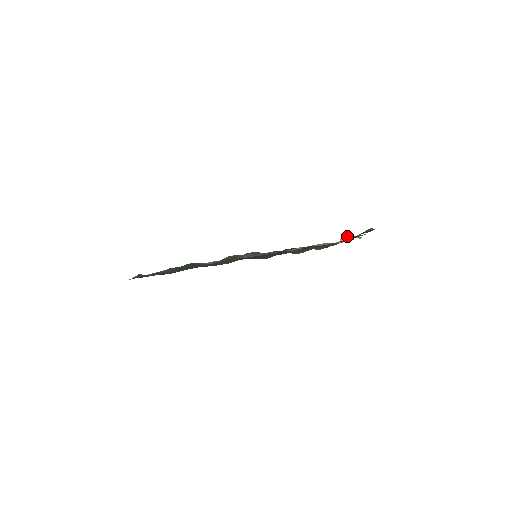
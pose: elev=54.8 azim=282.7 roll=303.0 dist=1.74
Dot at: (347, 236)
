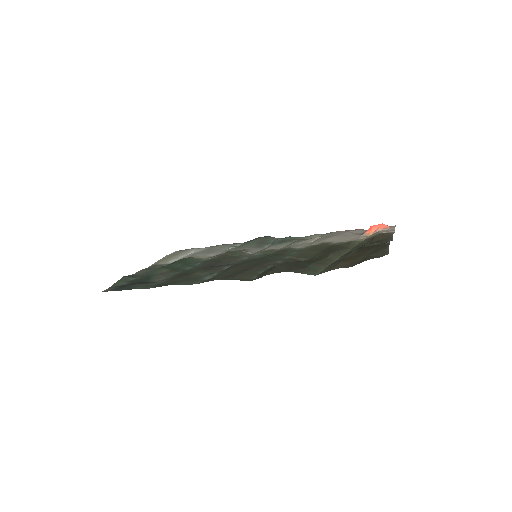
Dot at: (376, 226)
